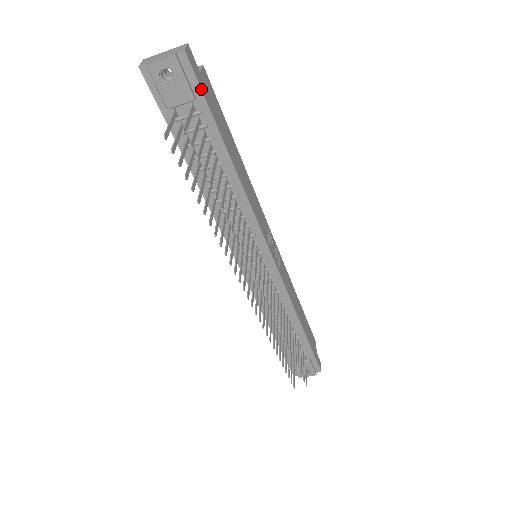
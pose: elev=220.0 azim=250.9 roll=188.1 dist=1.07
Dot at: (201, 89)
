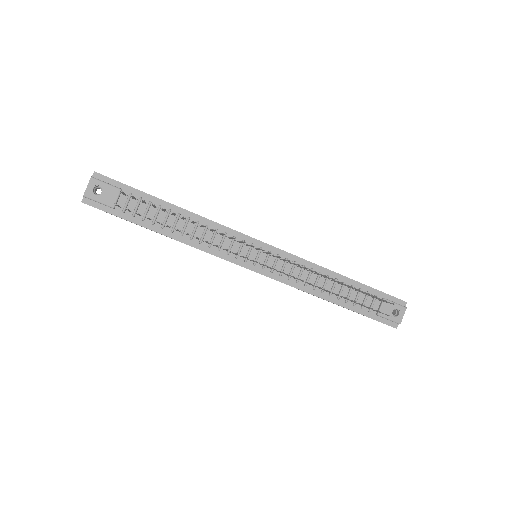
Dot at: (120, 182)
